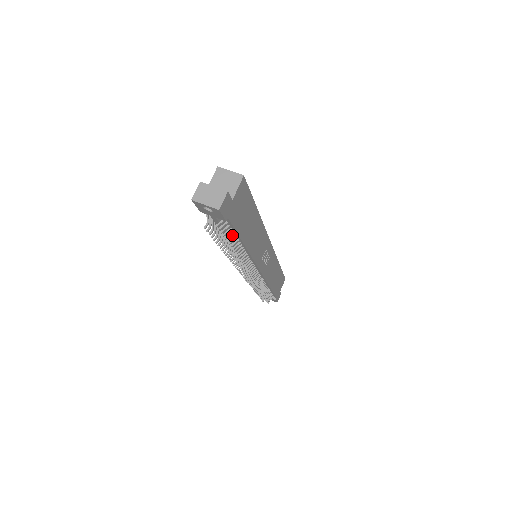
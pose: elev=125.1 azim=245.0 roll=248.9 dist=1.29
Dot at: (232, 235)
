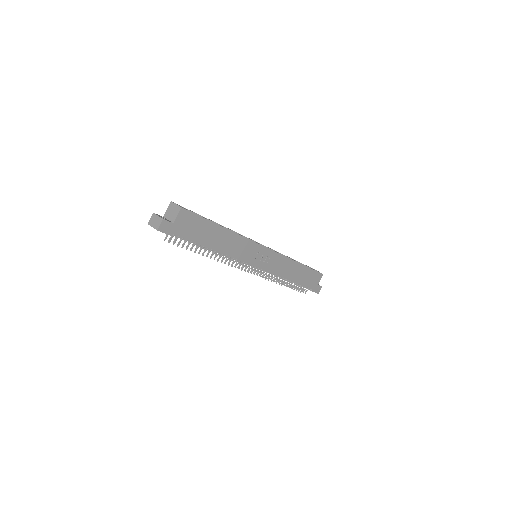
Dot at: (195, 243)
